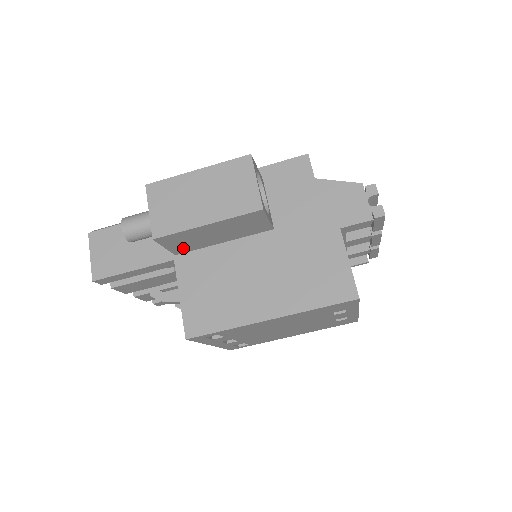
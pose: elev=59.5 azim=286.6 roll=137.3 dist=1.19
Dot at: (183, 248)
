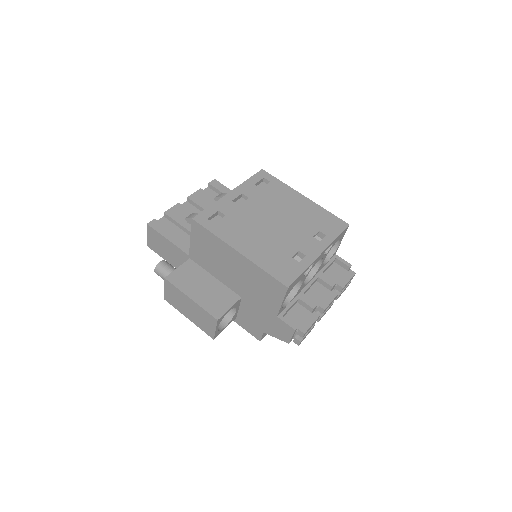
Dot at: occluded
